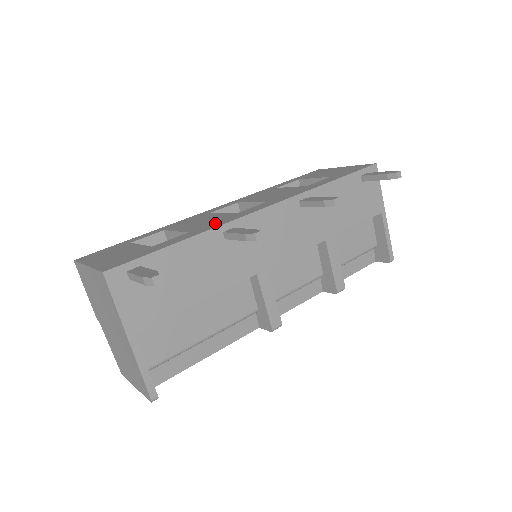
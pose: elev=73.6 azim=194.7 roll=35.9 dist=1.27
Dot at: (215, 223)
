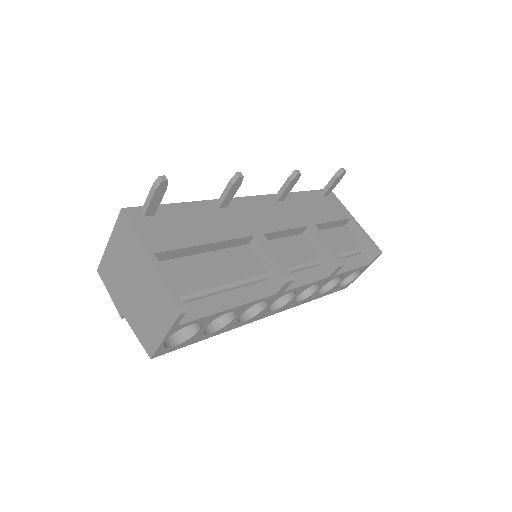
Dot at: occluded
